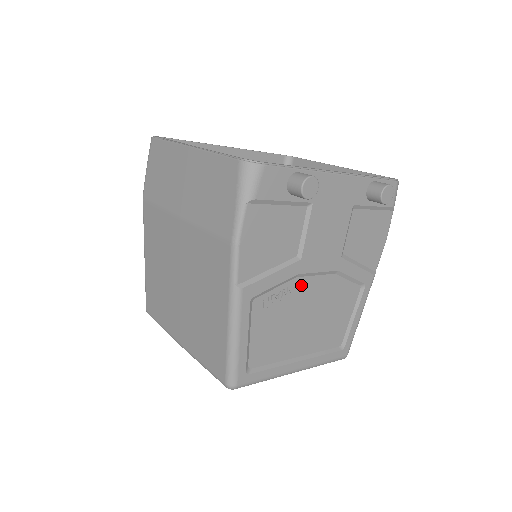
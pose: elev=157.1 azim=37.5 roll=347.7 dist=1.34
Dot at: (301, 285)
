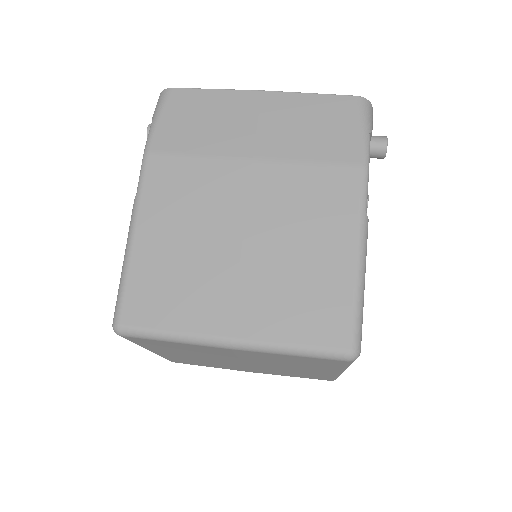
Dot at: occluded
